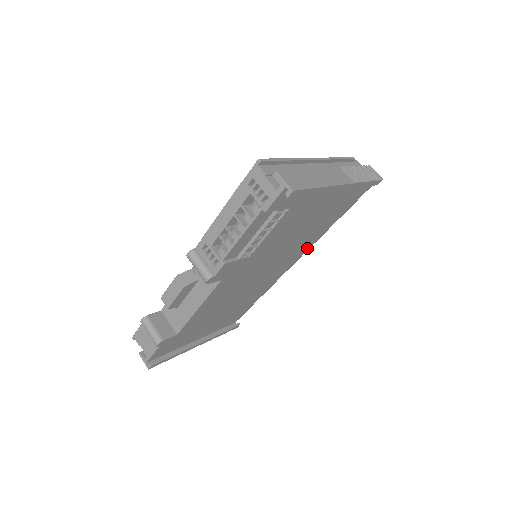
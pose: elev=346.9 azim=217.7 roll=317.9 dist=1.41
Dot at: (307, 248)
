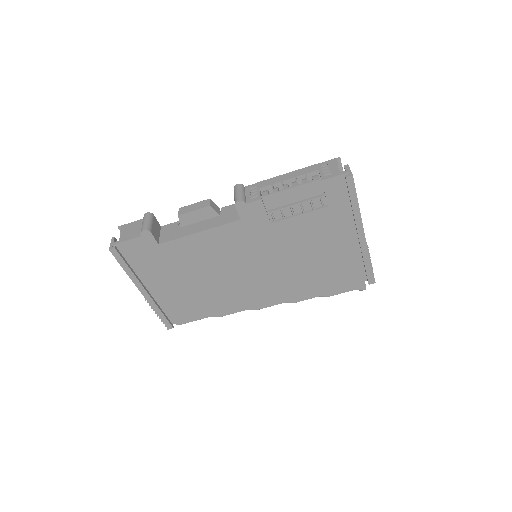
Dot at: (283, 300)
